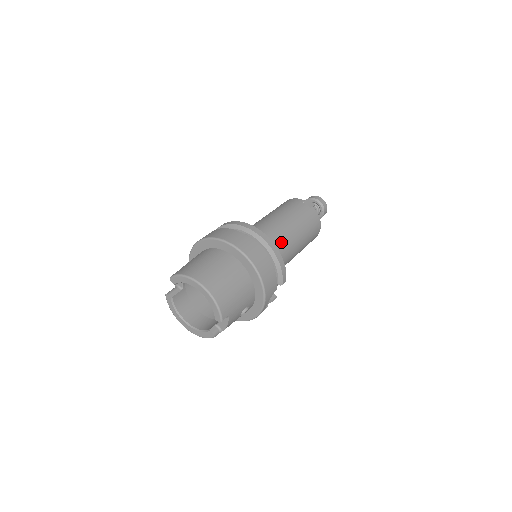
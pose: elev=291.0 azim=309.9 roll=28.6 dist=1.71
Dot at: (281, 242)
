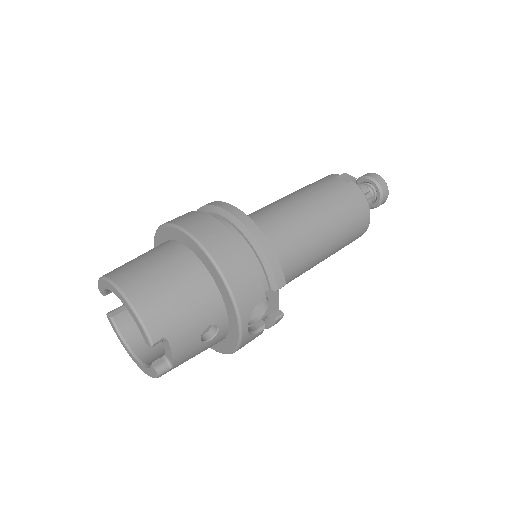
Dot at: (285, 228)
